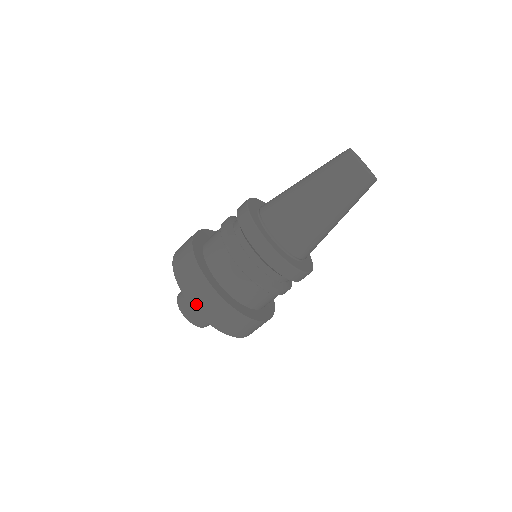
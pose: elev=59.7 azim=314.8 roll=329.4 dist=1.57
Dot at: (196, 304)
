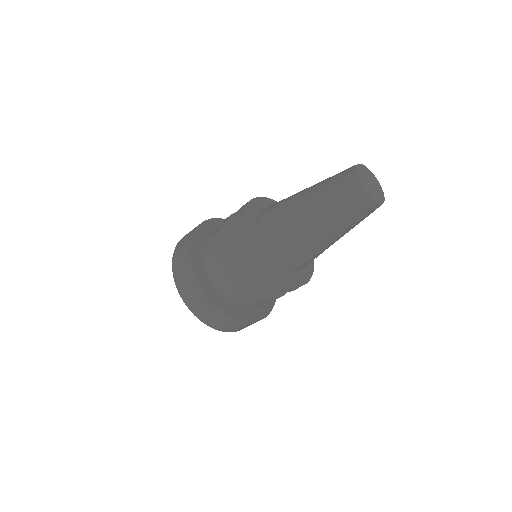
Dot at: (220, 328)
